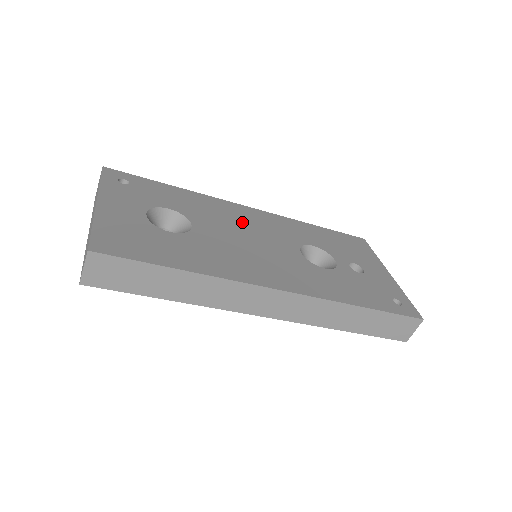
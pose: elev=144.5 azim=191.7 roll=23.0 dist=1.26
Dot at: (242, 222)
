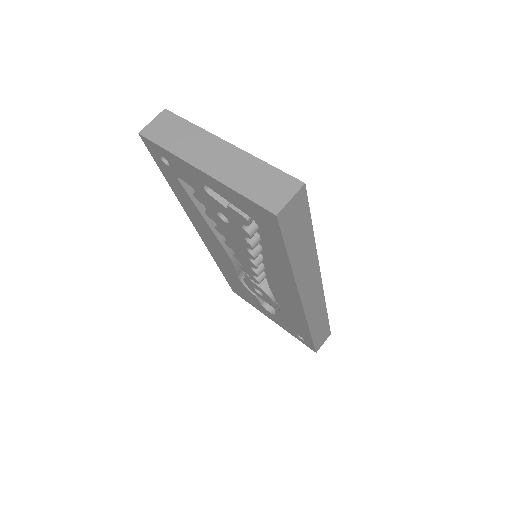
Dot at: occluded
